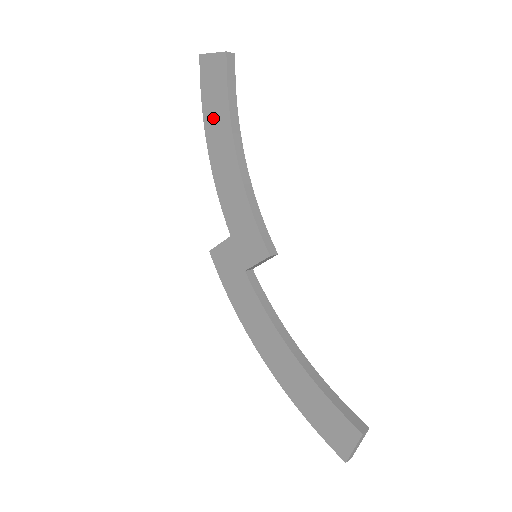
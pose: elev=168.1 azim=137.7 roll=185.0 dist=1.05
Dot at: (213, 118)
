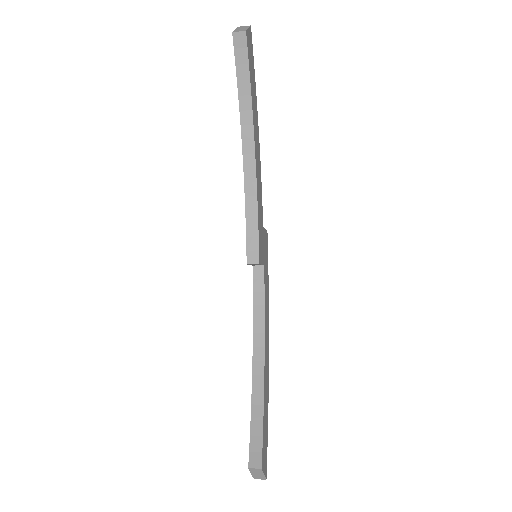
Dot at: occluded
